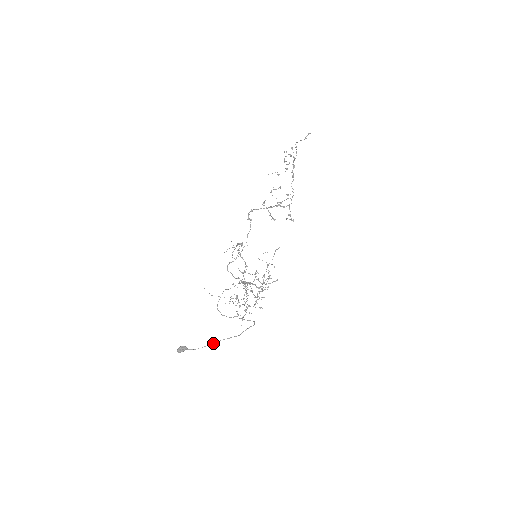
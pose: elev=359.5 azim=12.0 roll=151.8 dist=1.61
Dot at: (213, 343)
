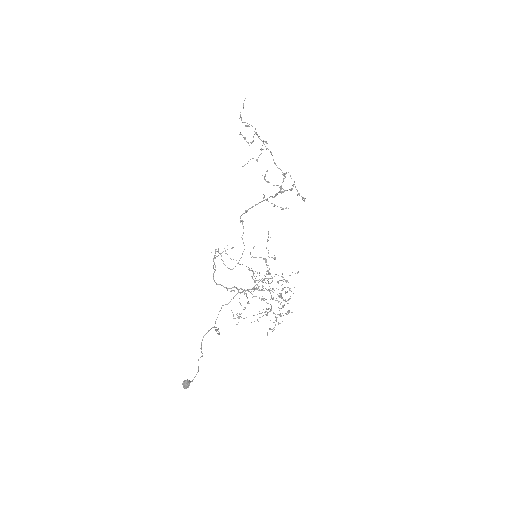
Dot at: (198, 367)
